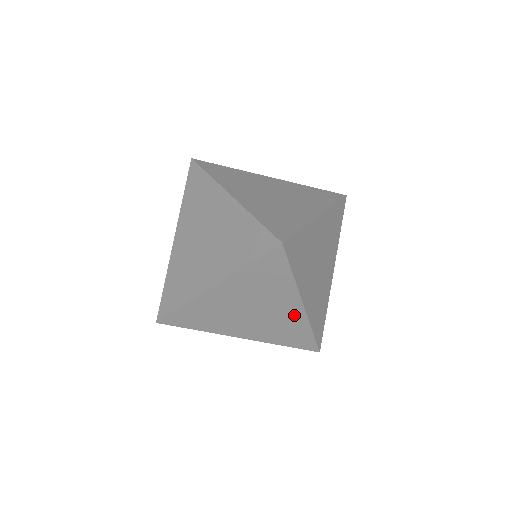
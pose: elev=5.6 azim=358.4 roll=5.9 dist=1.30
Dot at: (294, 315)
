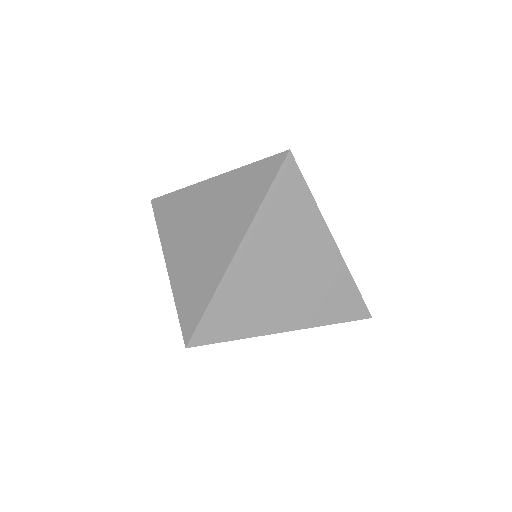
Dot at: occluded
